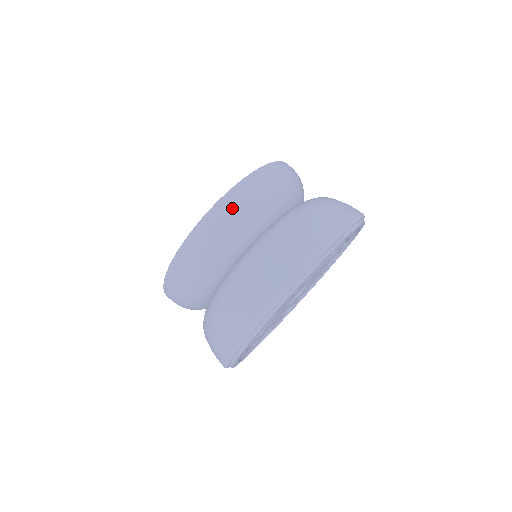
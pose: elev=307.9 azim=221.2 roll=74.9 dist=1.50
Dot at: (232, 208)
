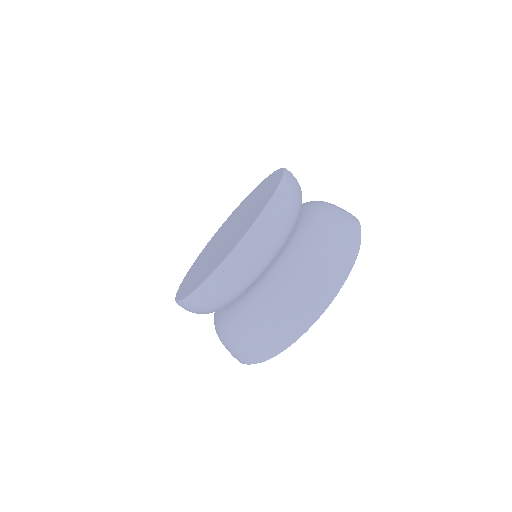
Dot at: occluded
